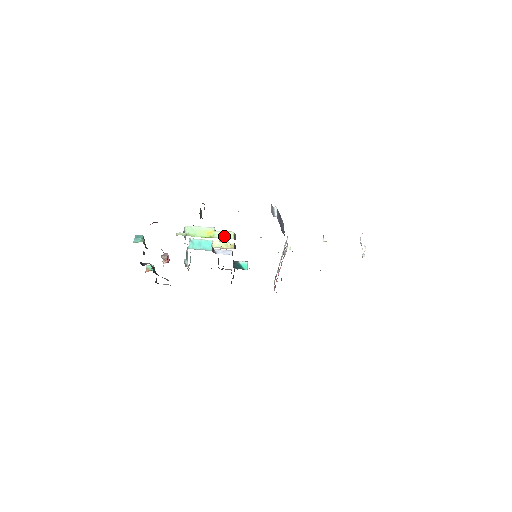
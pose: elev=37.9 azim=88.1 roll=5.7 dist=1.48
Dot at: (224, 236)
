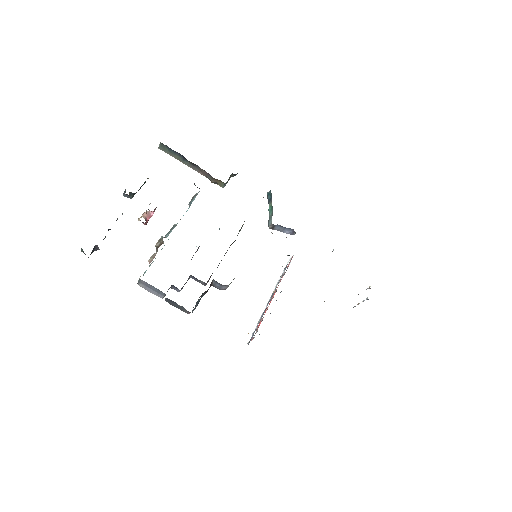
Dot at: occluded
